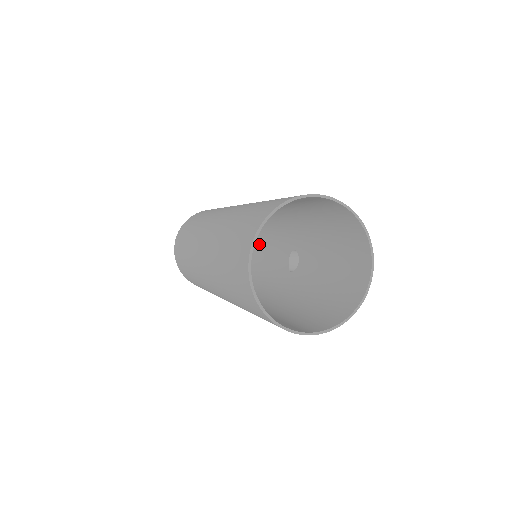
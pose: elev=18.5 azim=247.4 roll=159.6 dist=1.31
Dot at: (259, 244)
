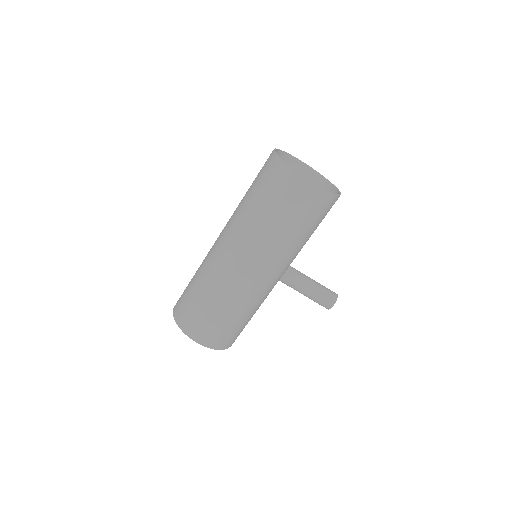
Dot at: occluded
